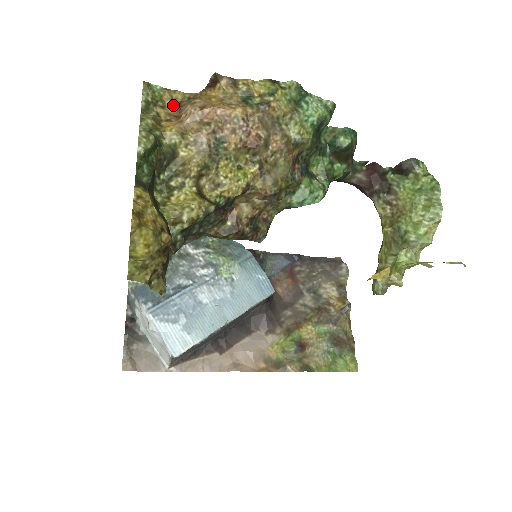
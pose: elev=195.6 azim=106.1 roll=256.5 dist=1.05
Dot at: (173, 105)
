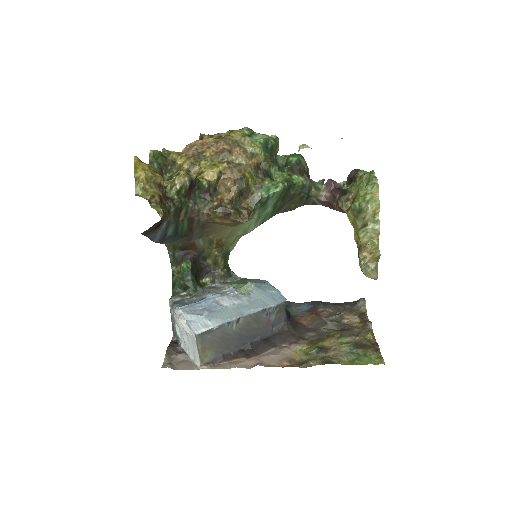
Dot at: occluded
